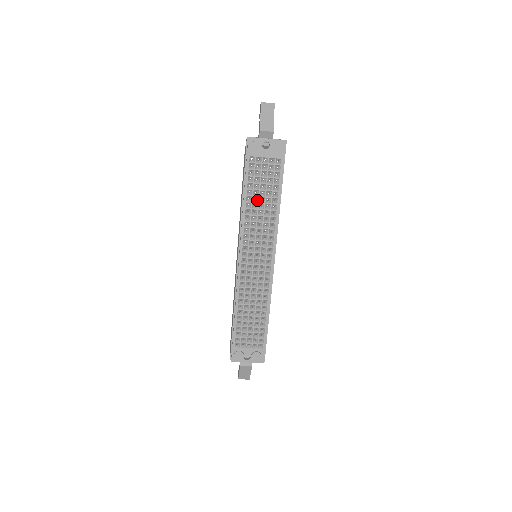
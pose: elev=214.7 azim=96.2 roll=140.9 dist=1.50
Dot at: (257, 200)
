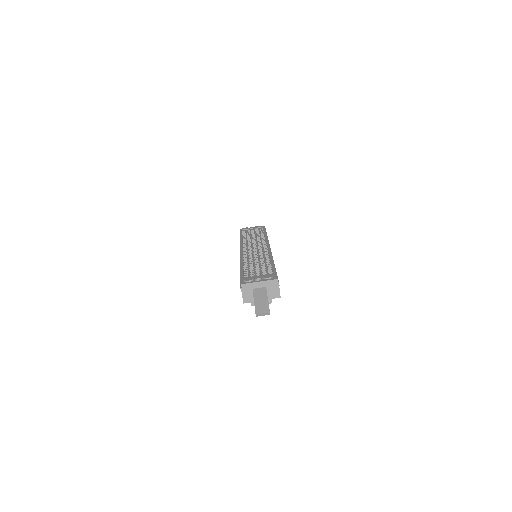
Dot at: (250, 238)
